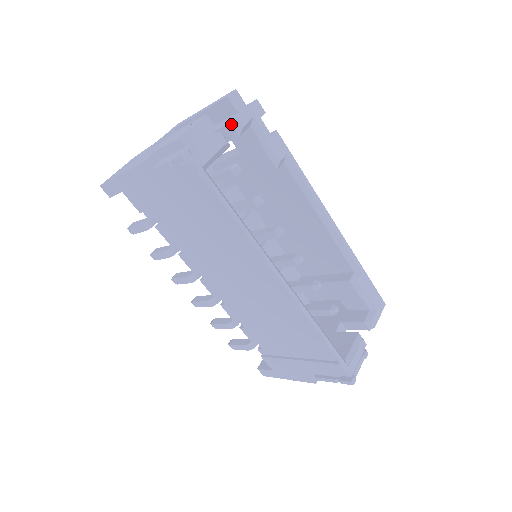
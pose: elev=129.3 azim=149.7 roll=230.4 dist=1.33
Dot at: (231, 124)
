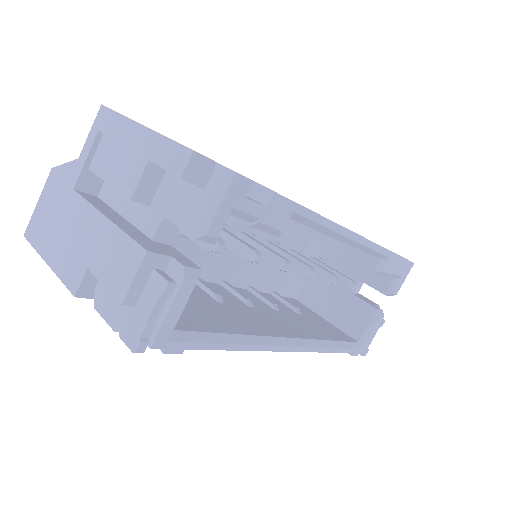
Dot at: occluded
